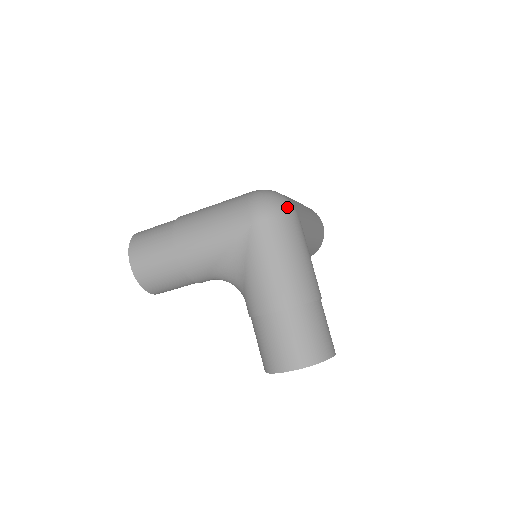
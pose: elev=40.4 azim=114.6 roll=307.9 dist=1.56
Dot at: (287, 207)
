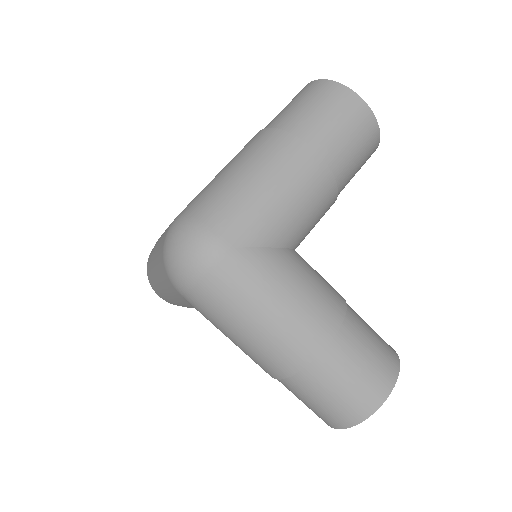
Dot at: (203, 258)
